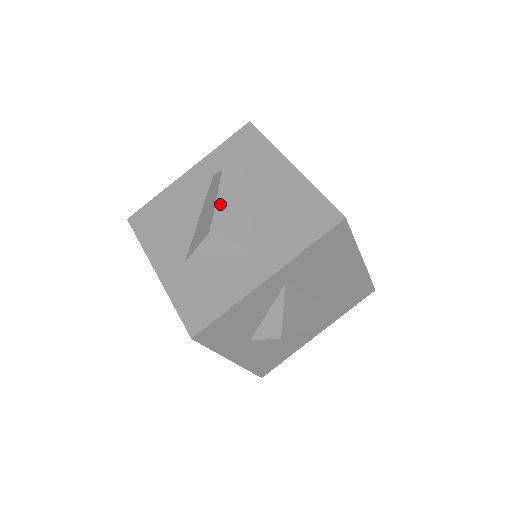
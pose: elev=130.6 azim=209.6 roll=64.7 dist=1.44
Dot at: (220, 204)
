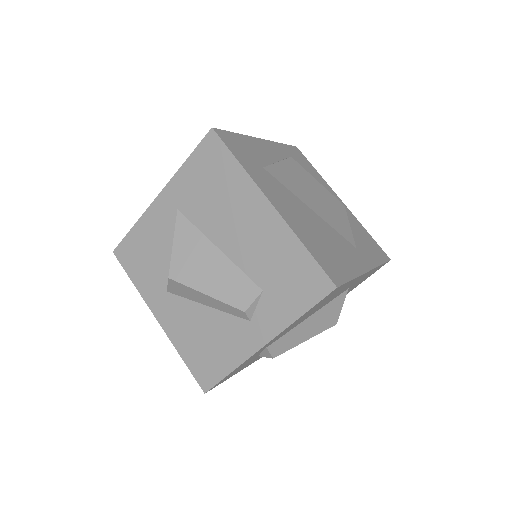
Dot at: occluded
